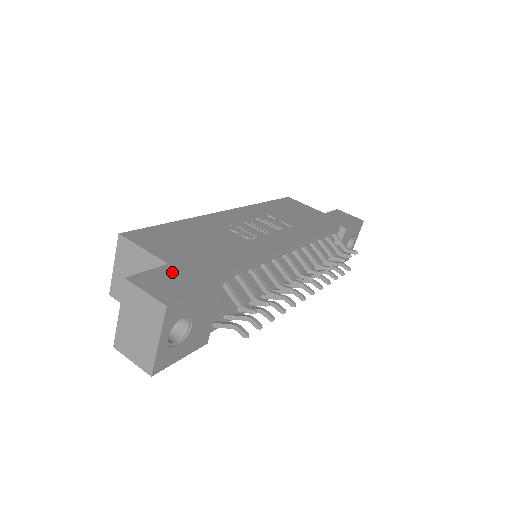
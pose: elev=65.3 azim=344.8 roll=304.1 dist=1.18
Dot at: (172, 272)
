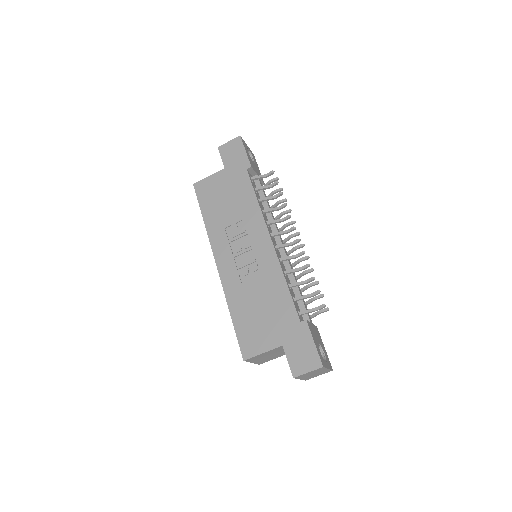
Dot at: (292, 348)
